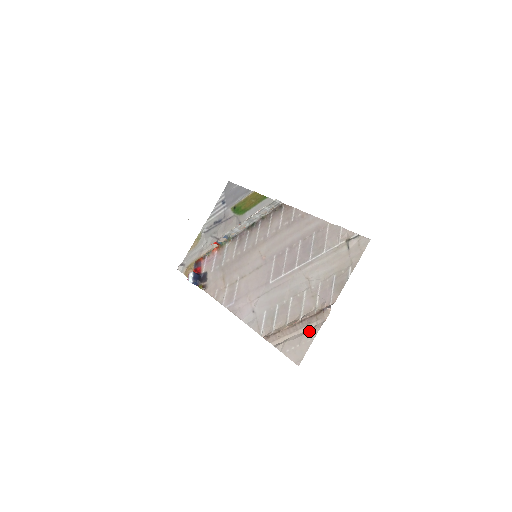
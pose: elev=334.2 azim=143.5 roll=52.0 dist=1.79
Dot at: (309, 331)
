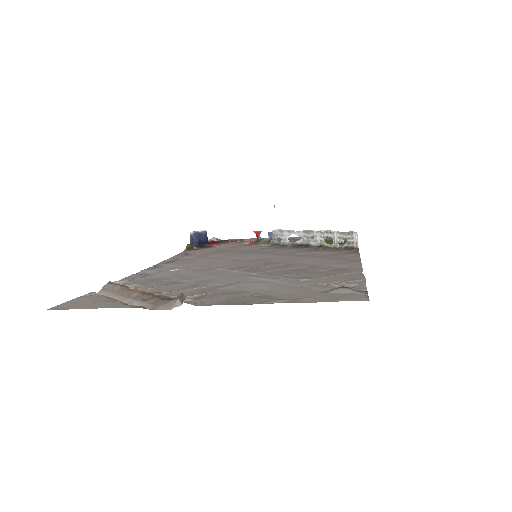
Dot at: occluded
